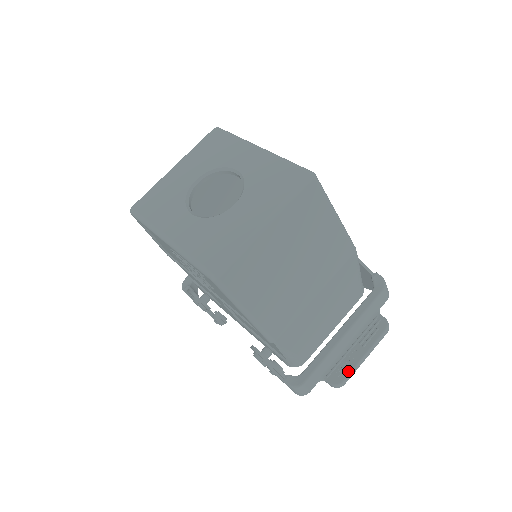
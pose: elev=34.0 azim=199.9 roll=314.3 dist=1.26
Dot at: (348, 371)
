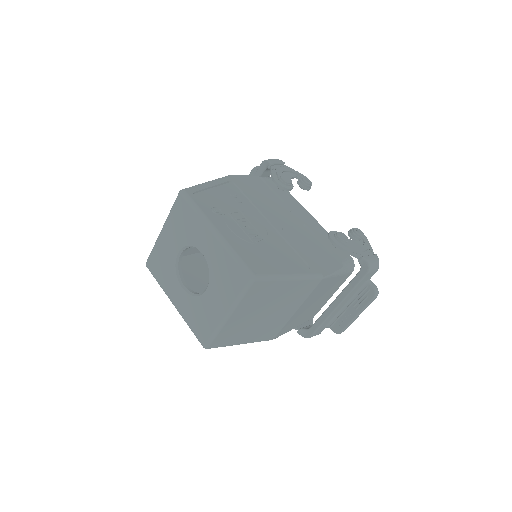
Dot at: (345, 326)
